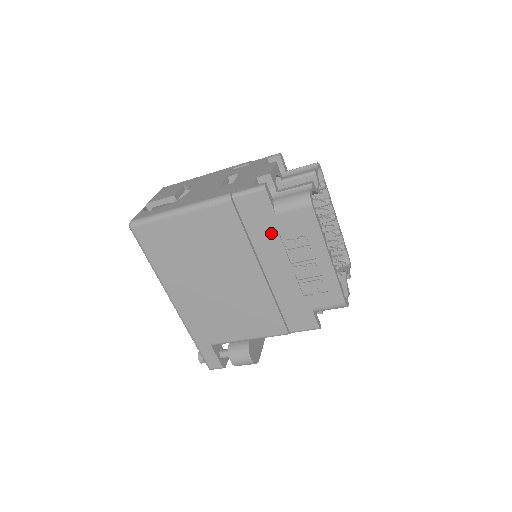
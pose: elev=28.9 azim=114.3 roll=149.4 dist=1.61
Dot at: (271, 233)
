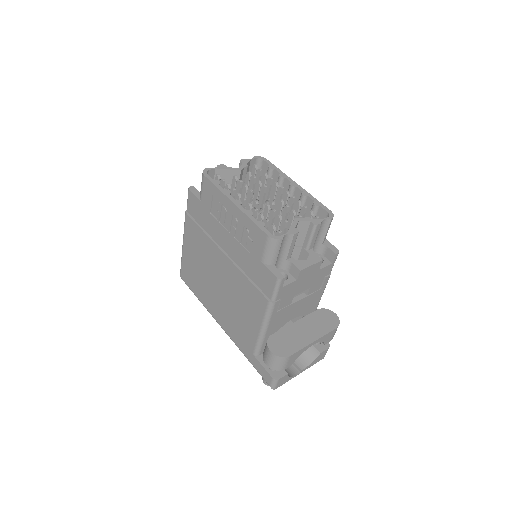
Dot at: (208, 217)
